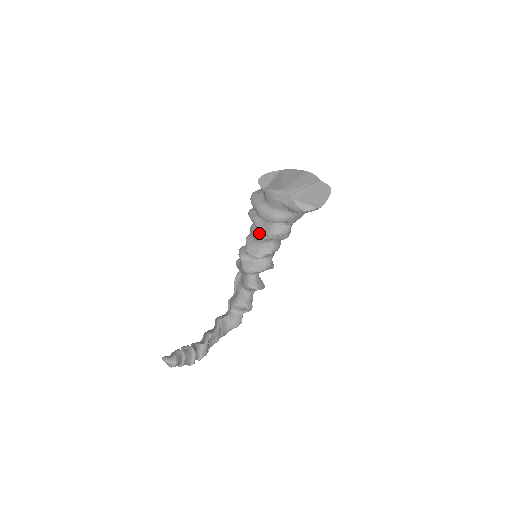
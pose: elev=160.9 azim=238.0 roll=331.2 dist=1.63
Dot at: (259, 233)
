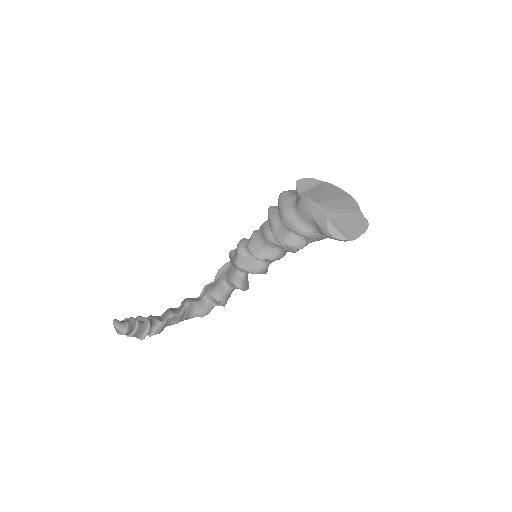
Dot at: (270, 234)
